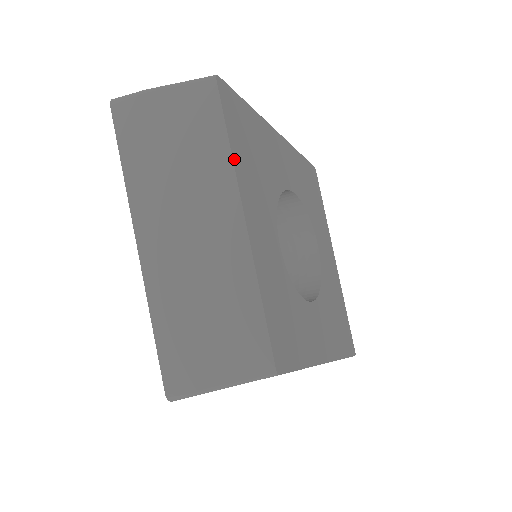
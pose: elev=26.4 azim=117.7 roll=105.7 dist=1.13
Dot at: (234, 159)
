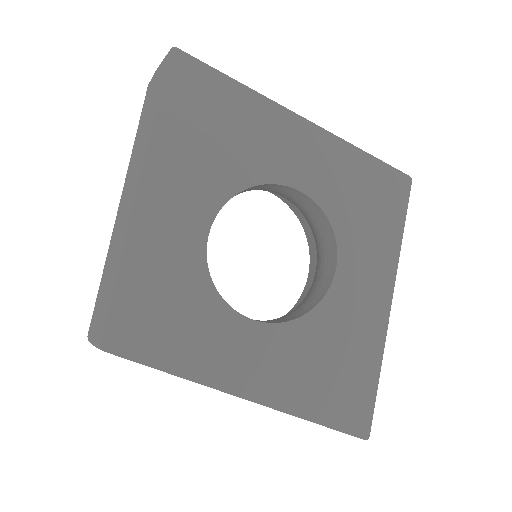
Dot at: (155, 130)
